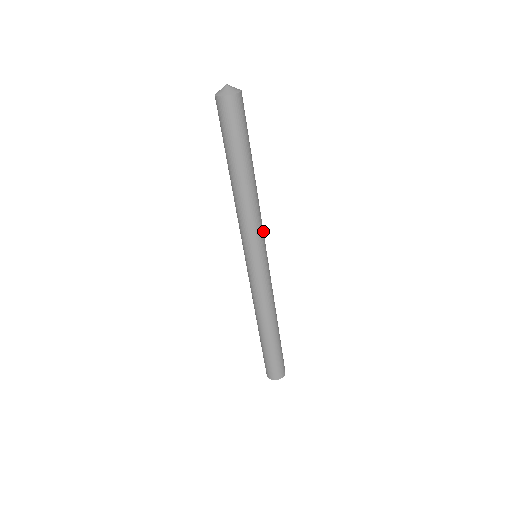
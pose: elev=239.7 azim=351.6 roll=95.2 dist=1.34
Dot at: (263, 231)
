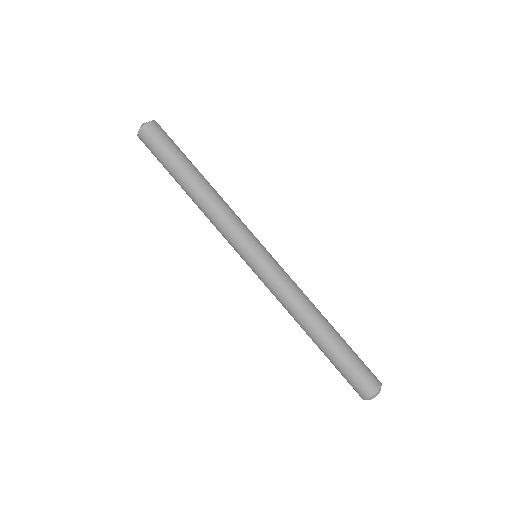
Dot at: (242, 229)
